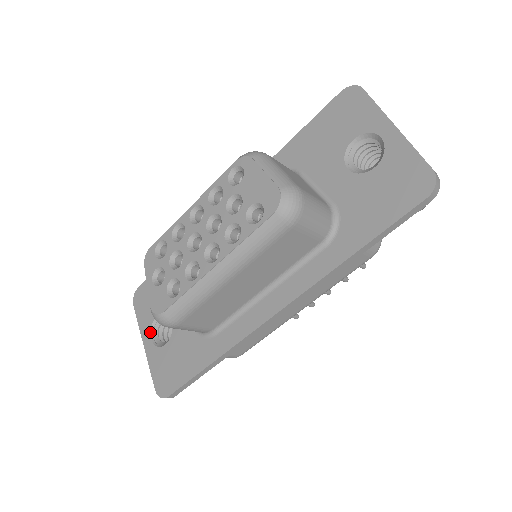
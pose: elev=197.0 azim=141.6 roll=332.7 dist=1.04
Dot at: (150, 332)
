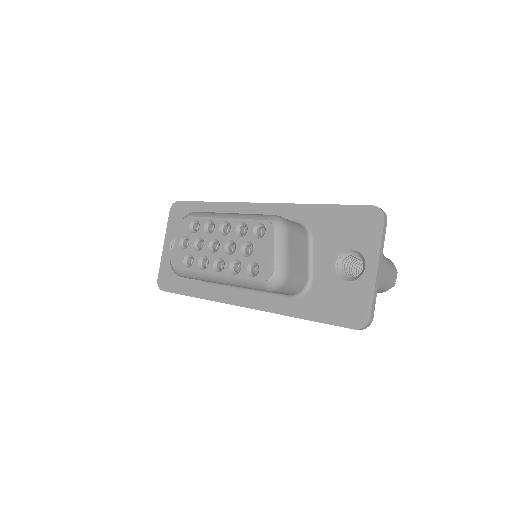
Dot at: (171, 241)
